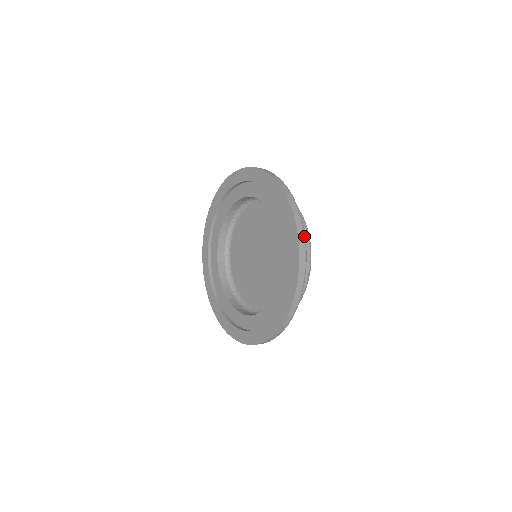
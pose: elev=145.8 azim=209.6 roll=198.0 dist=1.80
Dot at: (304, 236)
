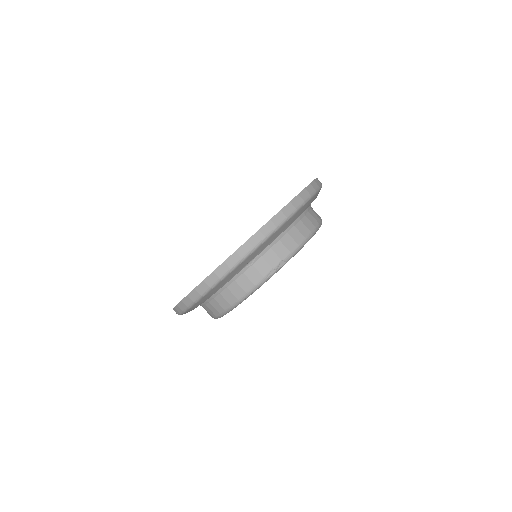
Dot at: (299, 206)
